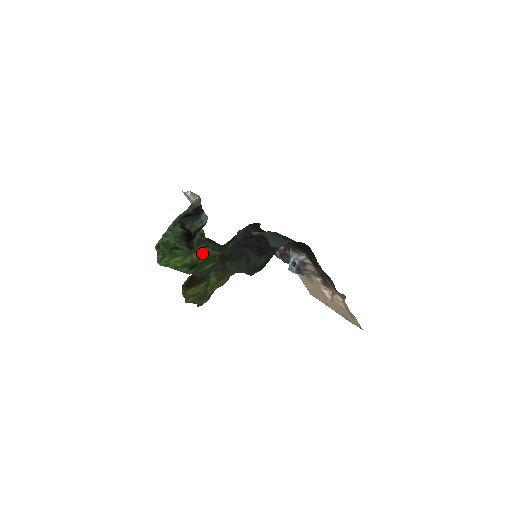
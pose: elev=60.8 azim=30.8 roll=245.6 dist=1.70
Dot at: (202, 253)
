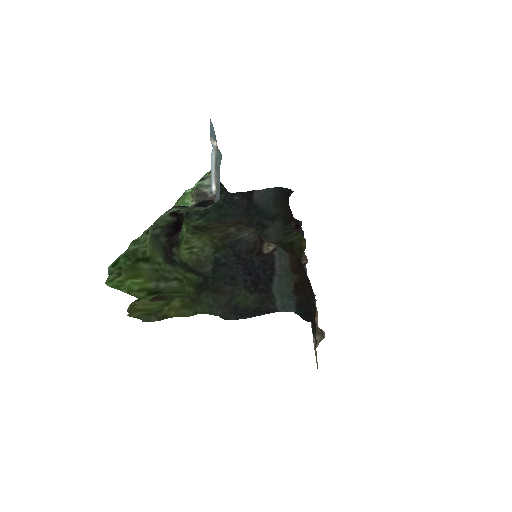
Dot at: (174, 286)
